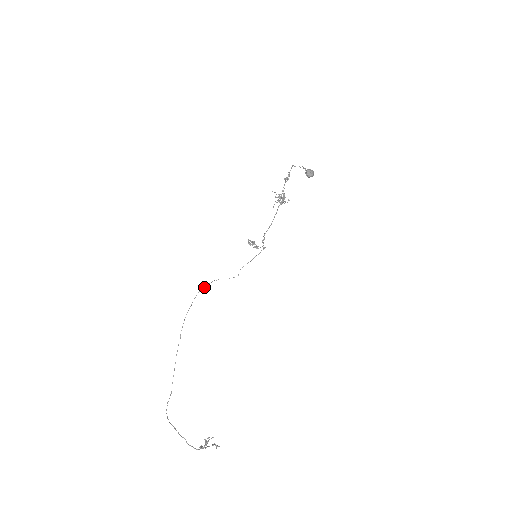
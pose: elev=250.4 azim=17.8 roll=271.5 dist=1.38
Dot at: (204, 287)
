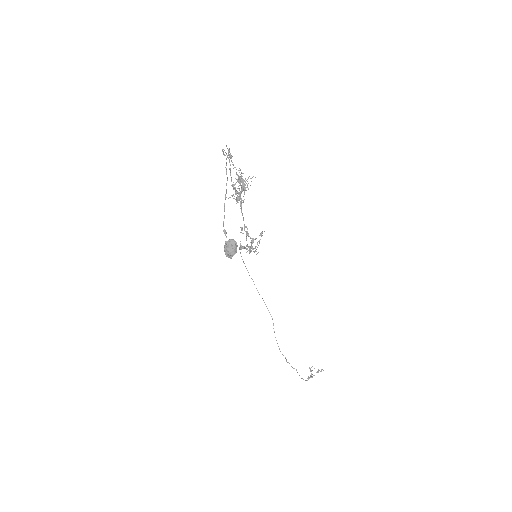
Dot at: occluded
